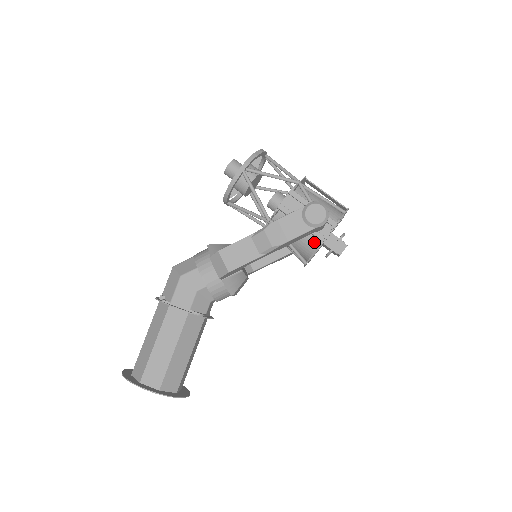
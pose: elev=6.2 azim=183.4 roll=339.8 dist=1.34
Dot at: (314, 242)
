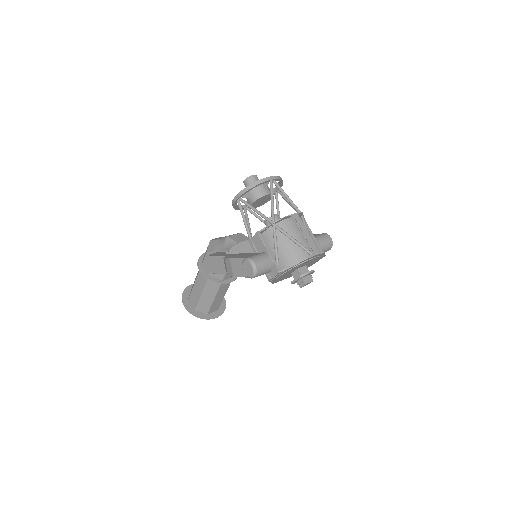
Dot at: occluded
